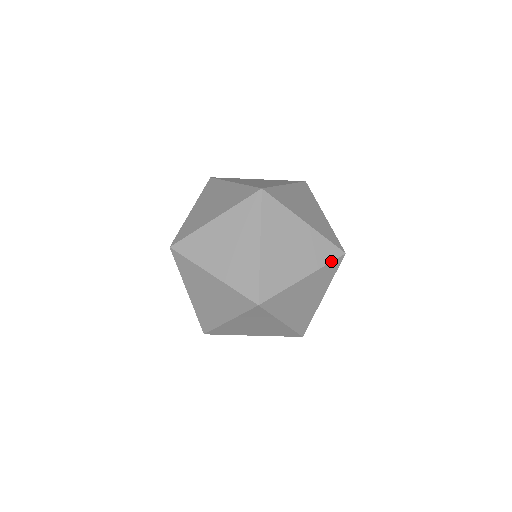
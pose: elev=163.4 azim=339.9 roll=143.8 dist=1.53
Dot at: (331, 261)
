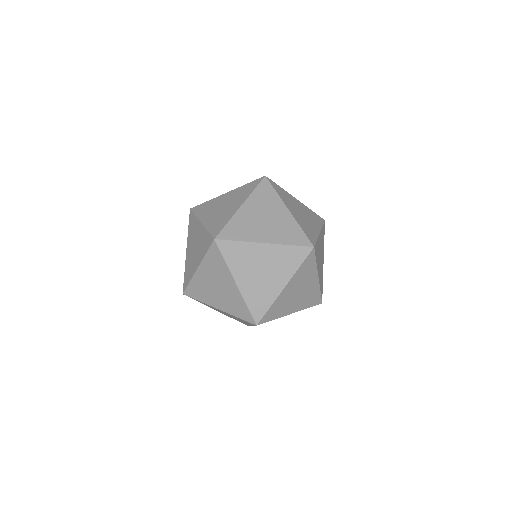
Dot at: (323, 224)
